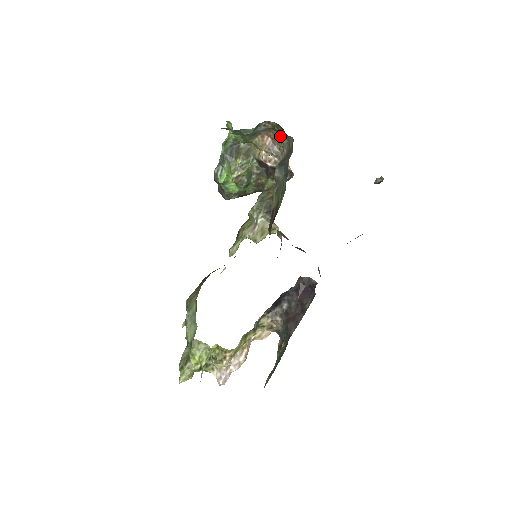
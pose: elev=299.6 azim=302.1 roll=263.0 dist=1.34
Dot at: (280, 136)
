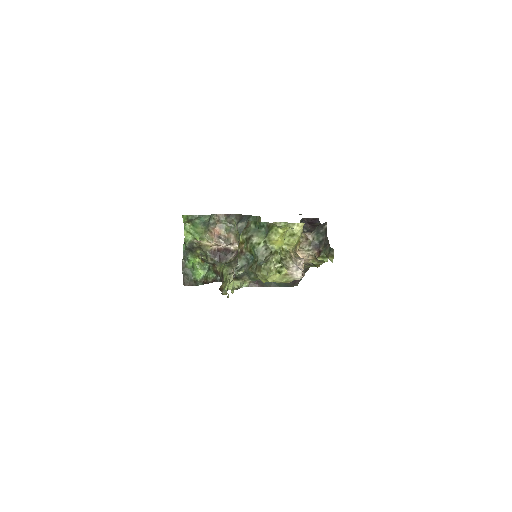
Dot at: (224, 226)
